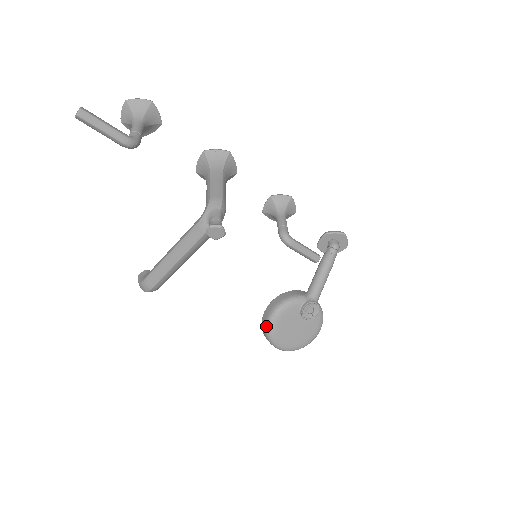
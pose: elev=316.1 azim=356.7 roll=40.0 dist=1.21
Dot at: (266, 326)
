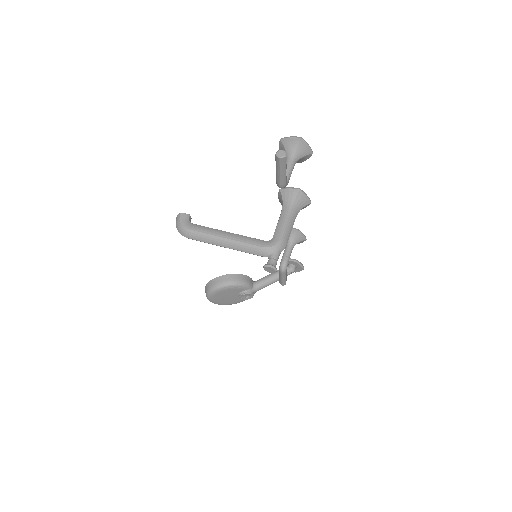
Dot at: (216, 286)
